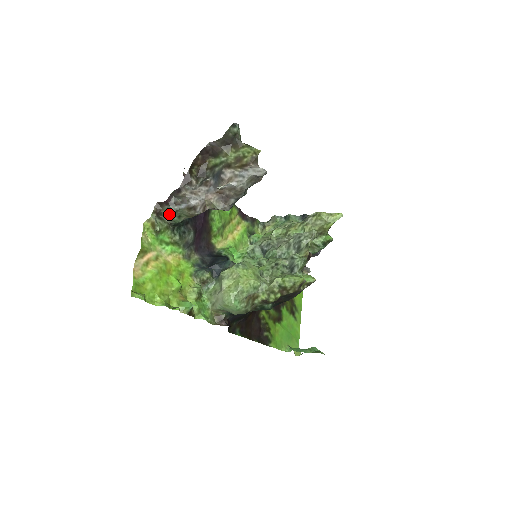
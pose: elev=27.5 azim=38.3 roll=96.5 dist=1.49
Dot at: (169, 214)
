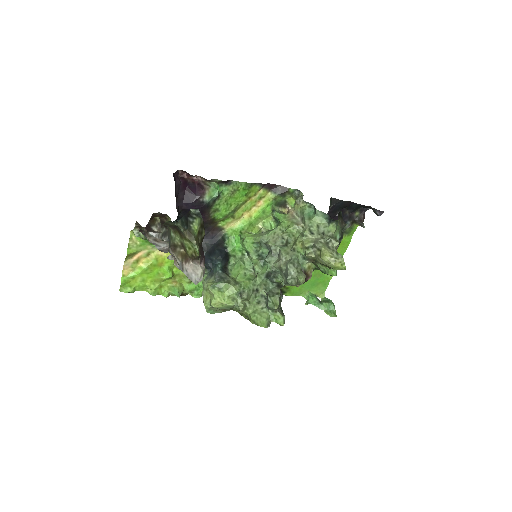
Dot at: occluded
